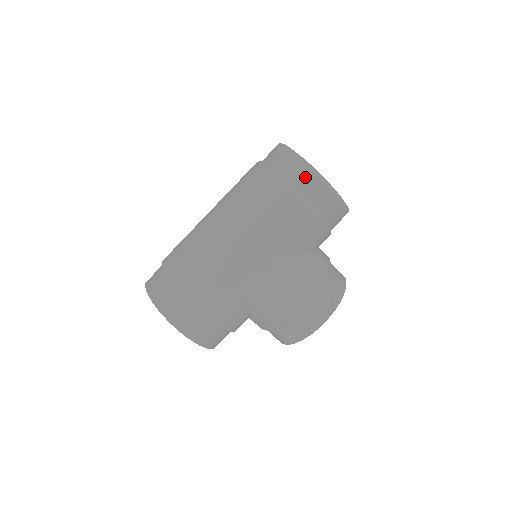
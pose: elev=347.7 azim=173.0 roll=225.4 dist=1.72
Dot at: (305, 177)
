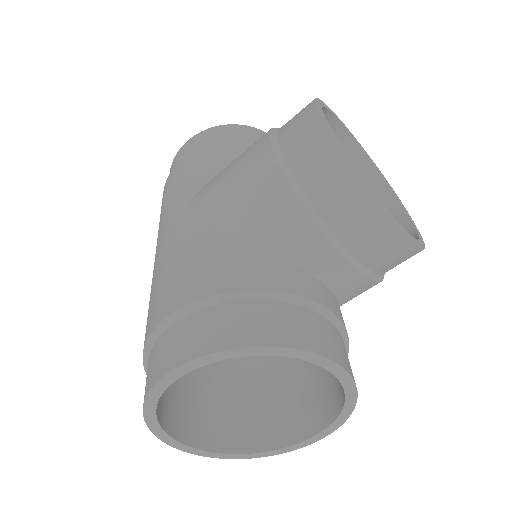
Dot at: (173, 167)
